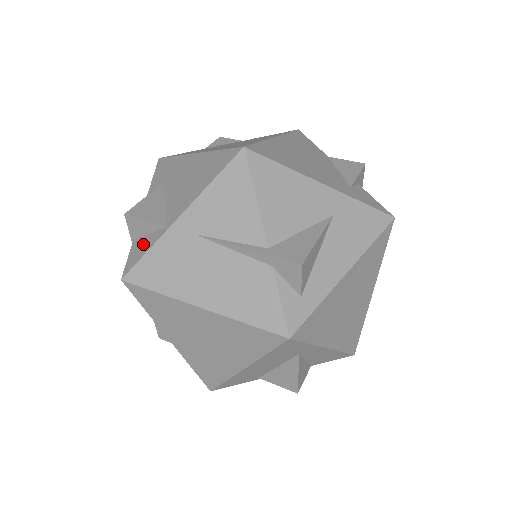
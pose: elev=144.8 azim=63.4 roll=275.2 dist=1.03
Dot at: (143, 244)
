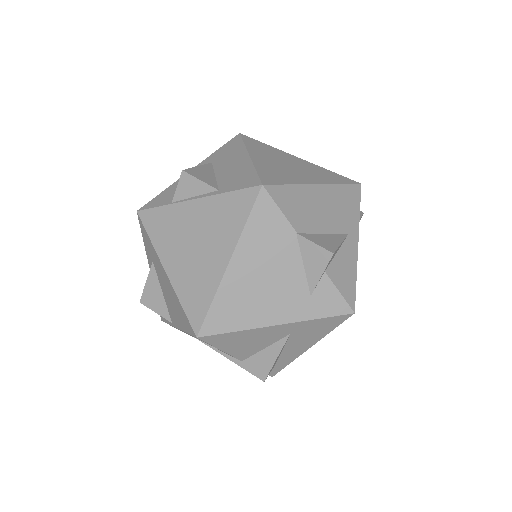
Dot at: occluded
